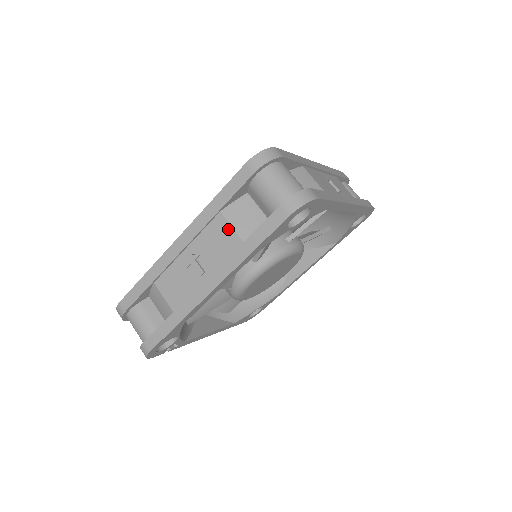
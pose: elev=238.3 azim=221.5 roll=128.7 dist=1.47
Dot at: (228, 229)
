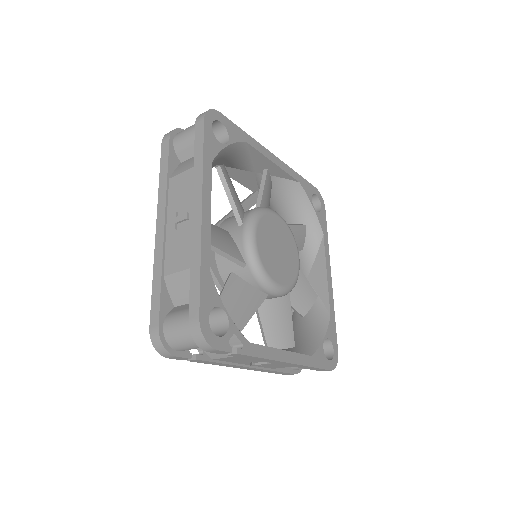
Dot at: (181, 176)
